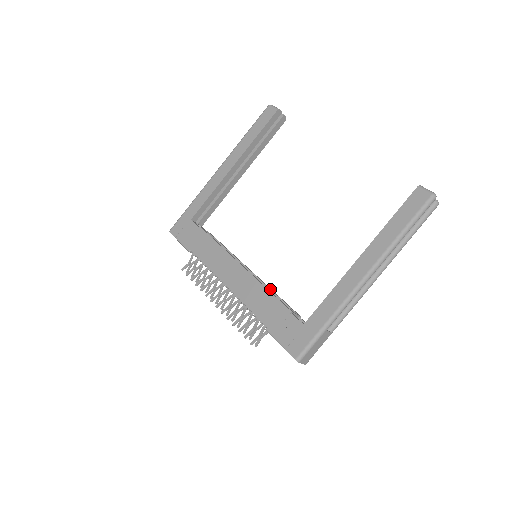
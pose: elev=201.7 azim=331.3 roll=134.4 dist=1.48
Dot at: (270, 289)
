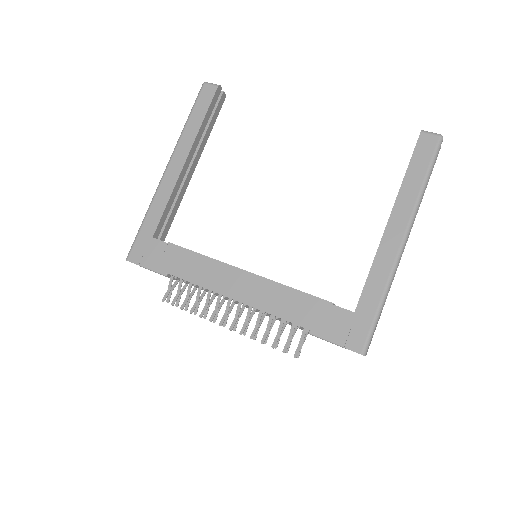
Dot at: occluded
